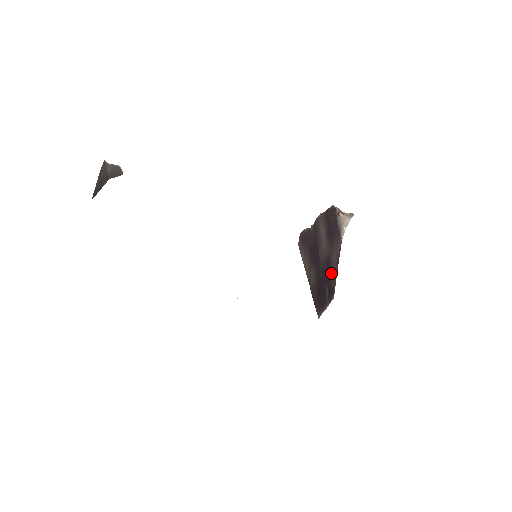
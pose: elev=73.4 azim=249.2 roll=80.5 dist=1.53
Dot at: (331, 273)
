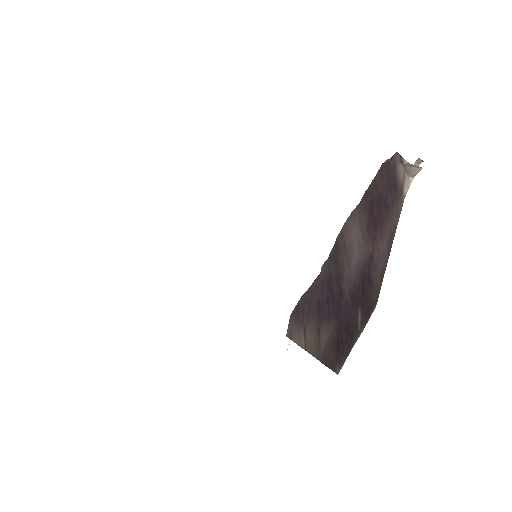
Dot at: (372, 278)
